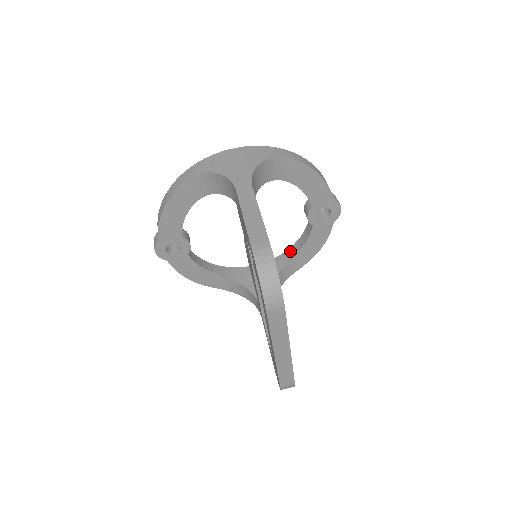
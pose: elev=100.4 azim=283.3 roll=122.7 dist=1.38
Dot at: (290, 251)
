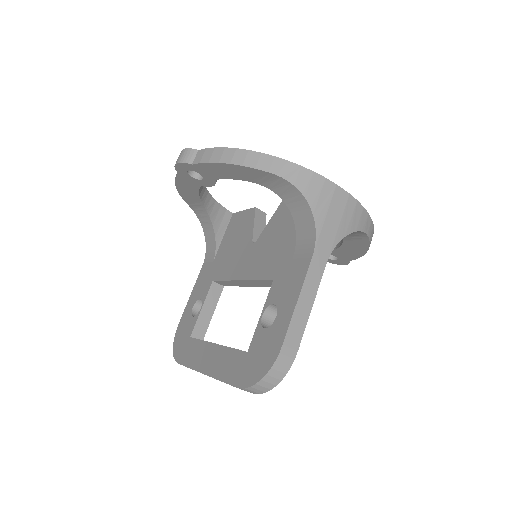
Dot at: occluded
